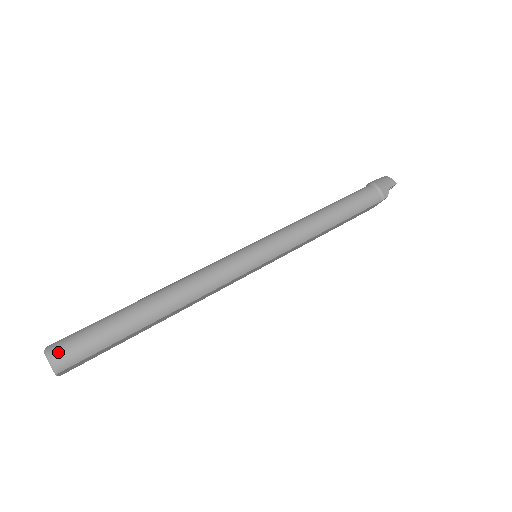
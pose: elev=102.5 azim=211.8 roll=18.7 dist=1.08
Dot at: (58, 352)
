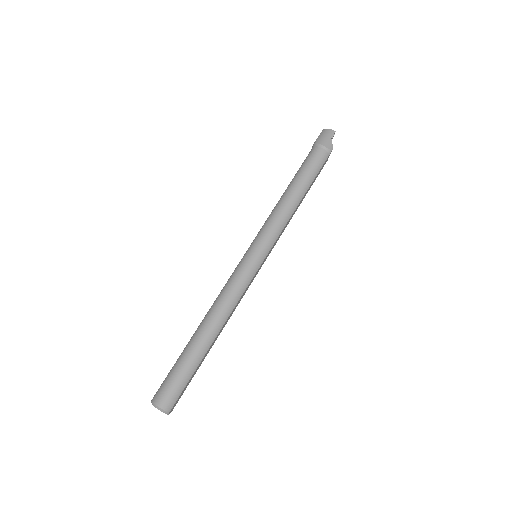
Dot at: (161, 401)
